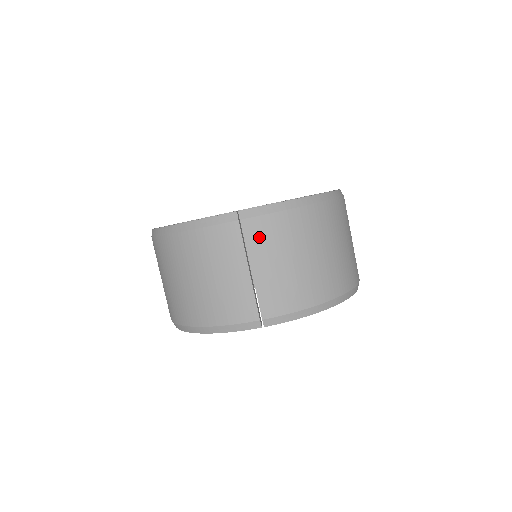
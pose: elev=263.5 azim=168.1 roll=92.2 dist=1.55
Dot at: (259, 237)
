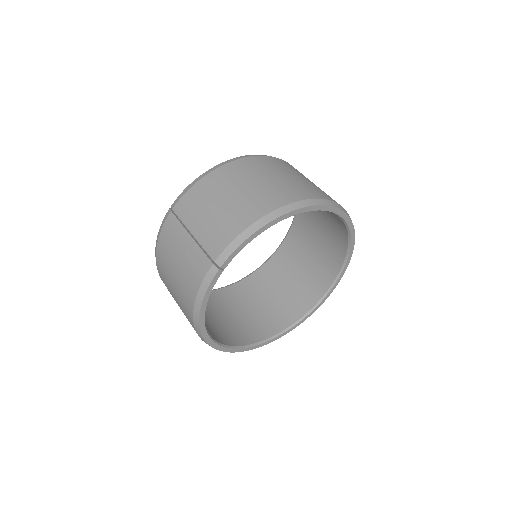
Dot at: (187, 209)
